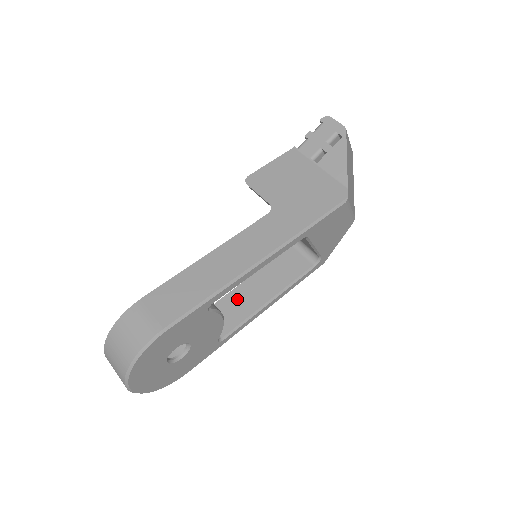
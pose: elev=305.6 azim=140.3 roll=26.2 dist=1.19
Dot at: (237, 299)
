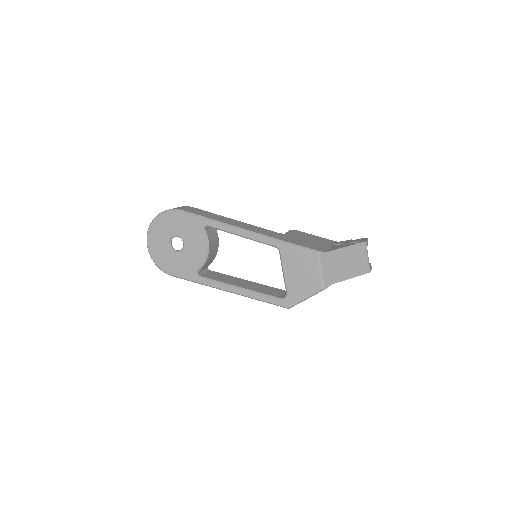
Dot at: (229, 278)
